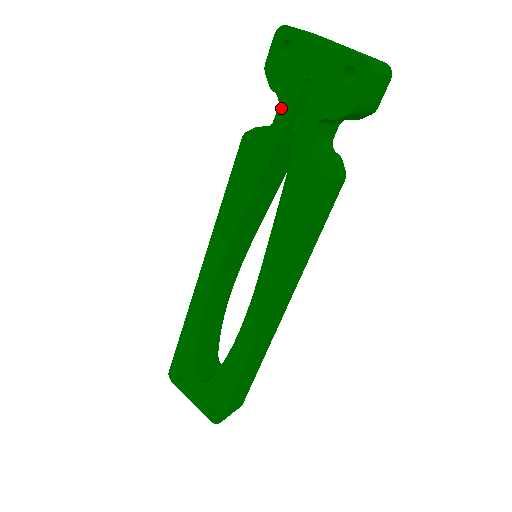
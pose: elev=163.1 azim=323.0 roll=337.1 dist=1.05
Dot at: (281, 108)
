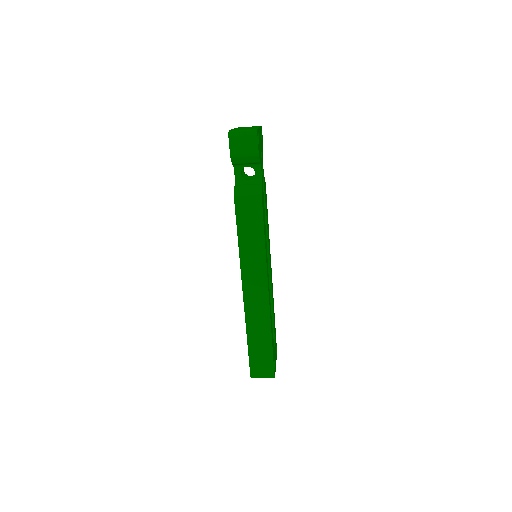
Dot at: occluded
